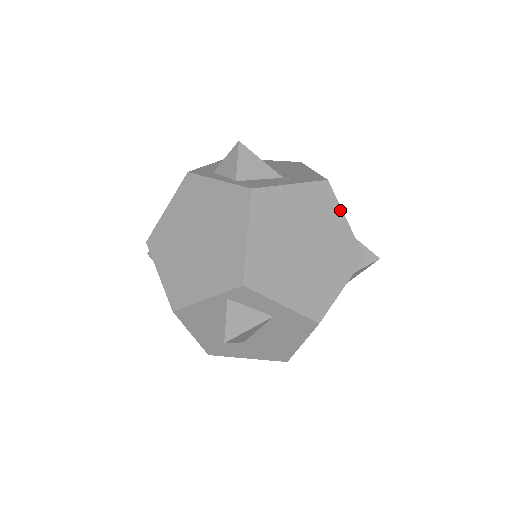
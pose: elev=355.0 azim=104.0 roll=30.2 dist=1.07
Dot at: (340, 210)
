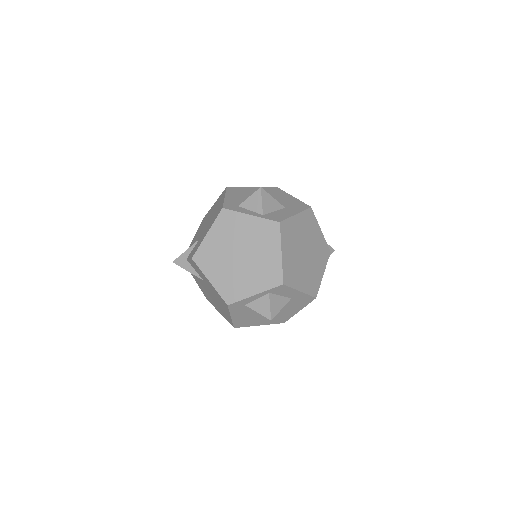
Dot at: (318, 225)
